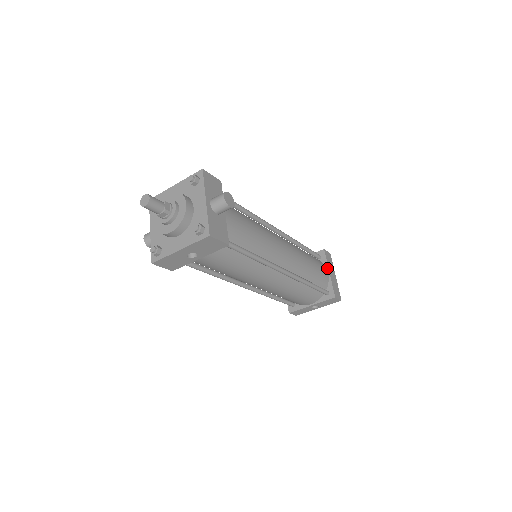
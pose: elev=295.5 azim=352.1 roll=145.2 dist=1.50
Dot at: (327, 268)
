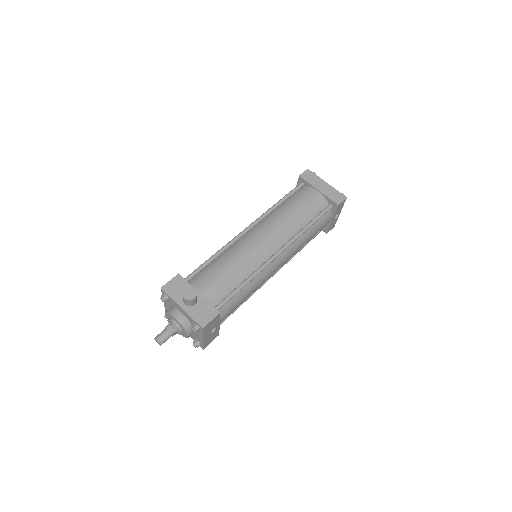
Dot at: (314, 188)
